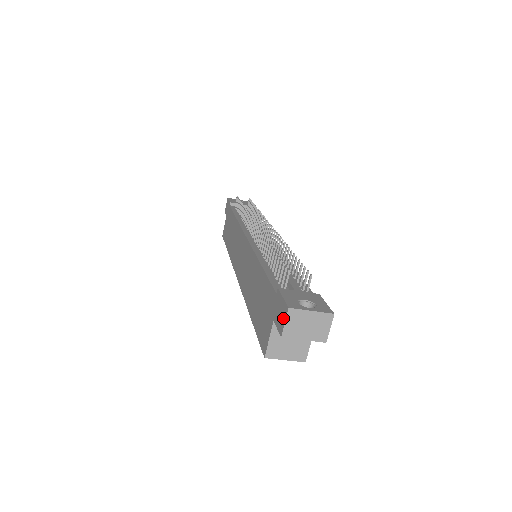
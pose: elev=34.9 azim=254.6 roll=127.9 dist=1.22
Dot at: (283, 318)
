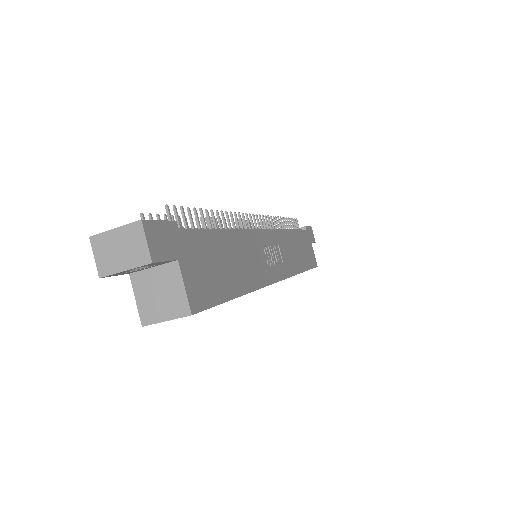
Dot at: (100, 255)
